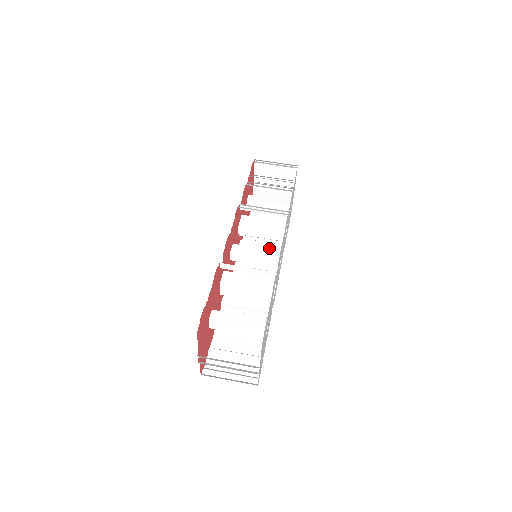
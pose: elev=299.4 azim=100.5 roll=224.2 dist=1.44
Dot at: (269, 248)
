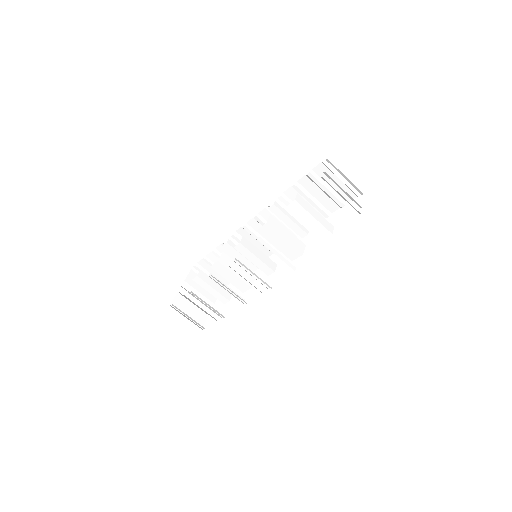
Dot at: (293, 228)
